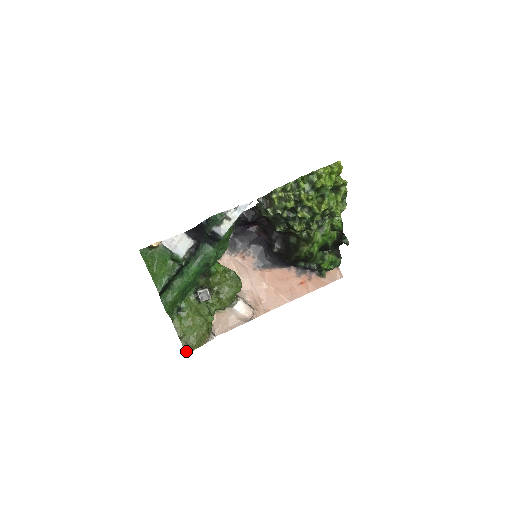
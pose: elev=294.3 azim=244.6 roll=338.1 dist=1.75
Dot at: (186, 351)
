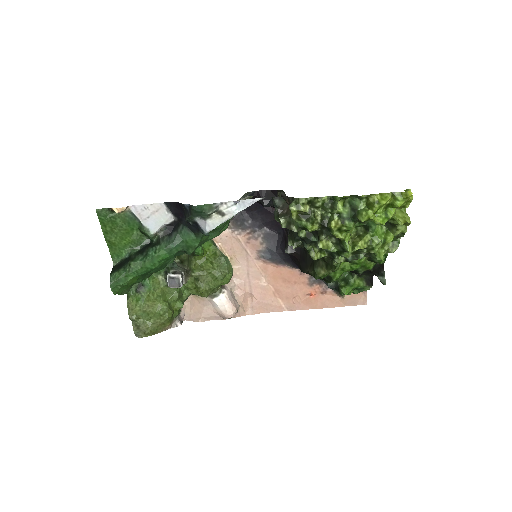
Dot at: (136, 335)
